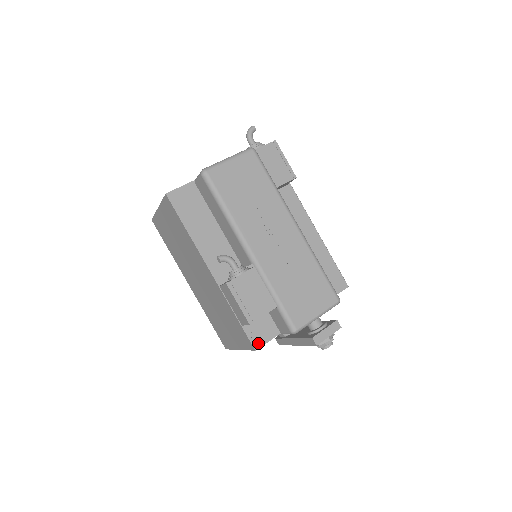
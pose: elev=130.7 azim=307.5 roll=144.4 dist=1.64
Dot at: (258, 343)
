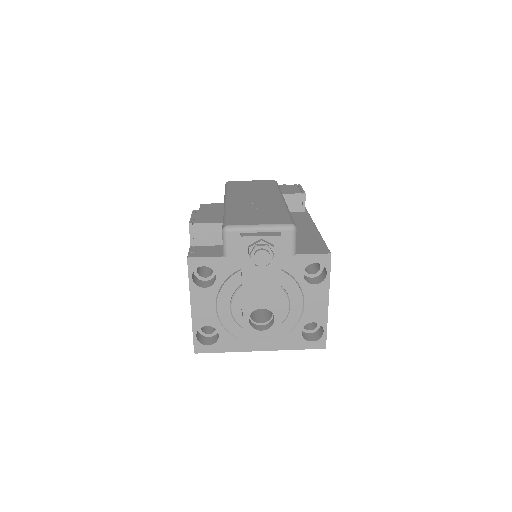
Dot at: (194, 255)
